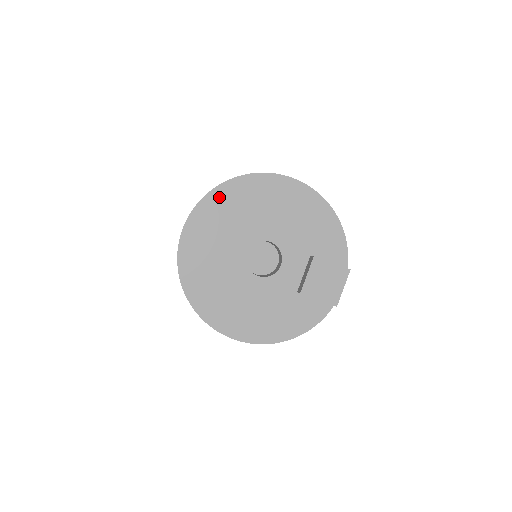
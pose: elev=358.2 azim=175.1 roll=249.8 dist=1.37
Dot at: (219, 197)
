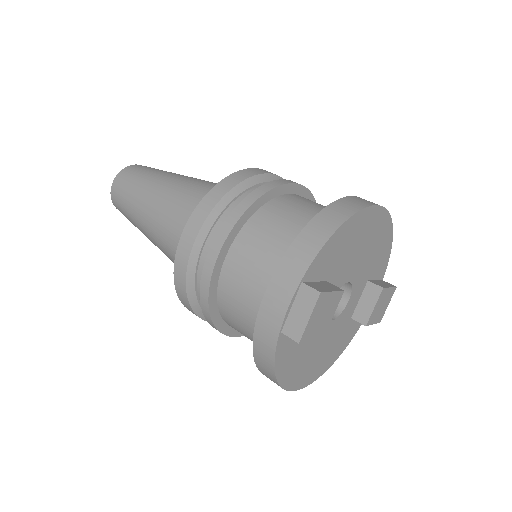
Dot at: (326, 253)
